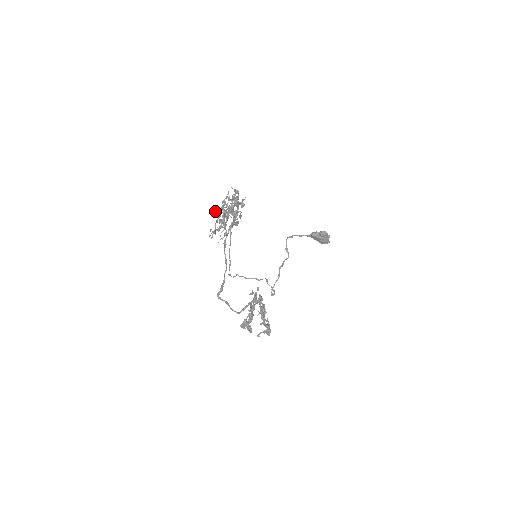
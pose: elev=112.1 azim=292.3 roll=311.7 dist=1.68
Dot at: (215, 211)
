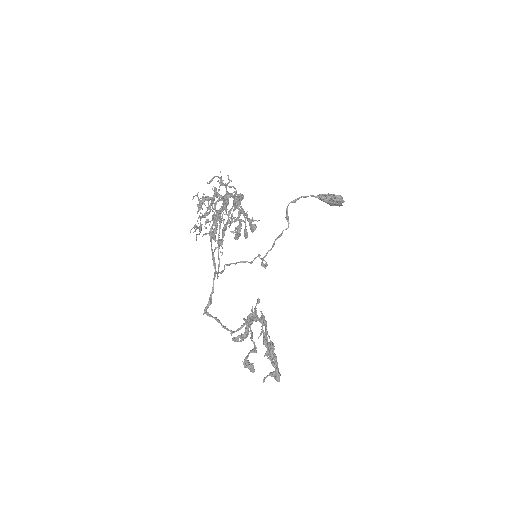
Dot at: (201, 203)
